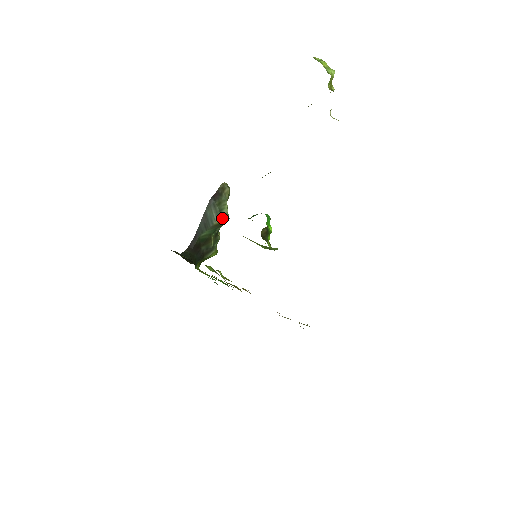
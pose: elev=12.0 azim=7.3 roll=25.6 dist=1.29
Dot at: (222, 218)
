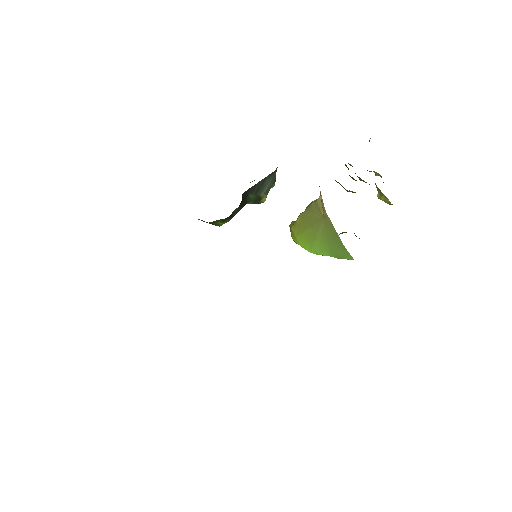
Dot at: (266, 196)
